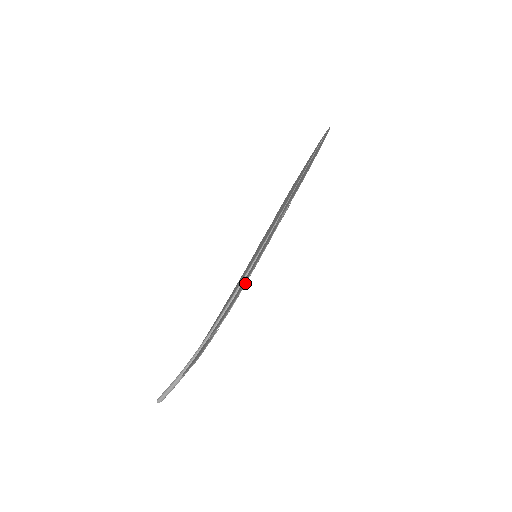
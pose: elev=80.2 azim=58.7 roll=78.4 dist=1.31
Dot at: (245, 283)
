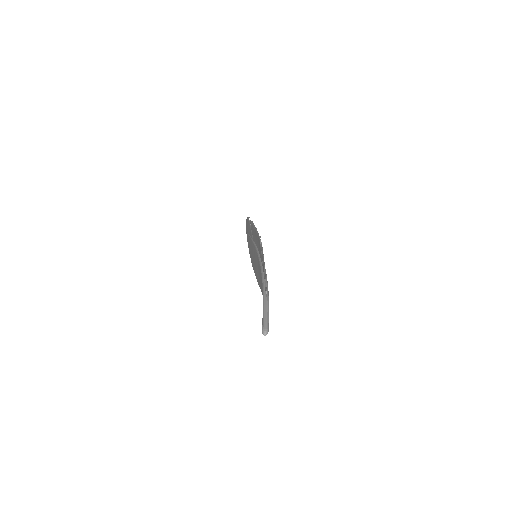
Dot at: (256, 230)
